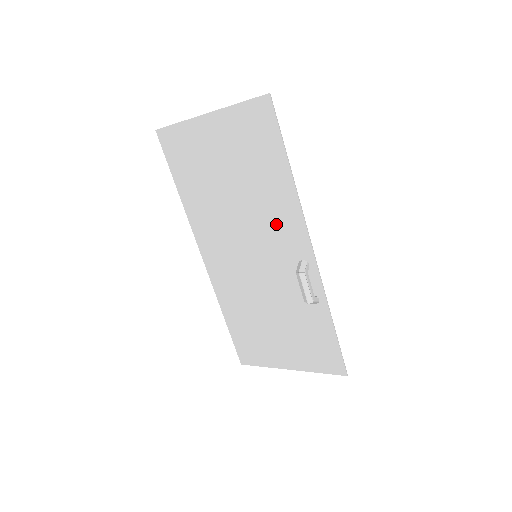
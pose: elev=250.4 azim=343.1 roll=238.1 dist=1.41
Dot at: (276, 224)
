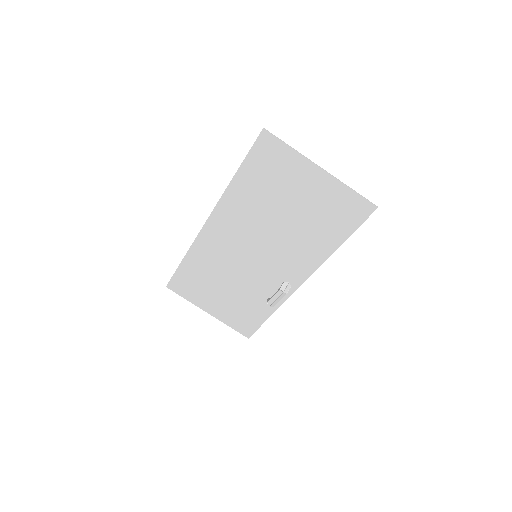
Dot at: (294, 257)
